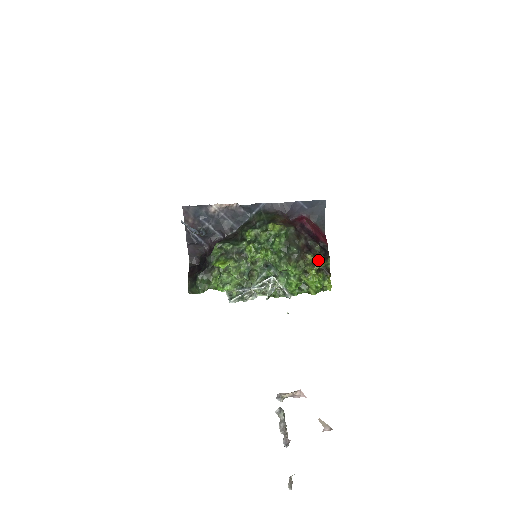
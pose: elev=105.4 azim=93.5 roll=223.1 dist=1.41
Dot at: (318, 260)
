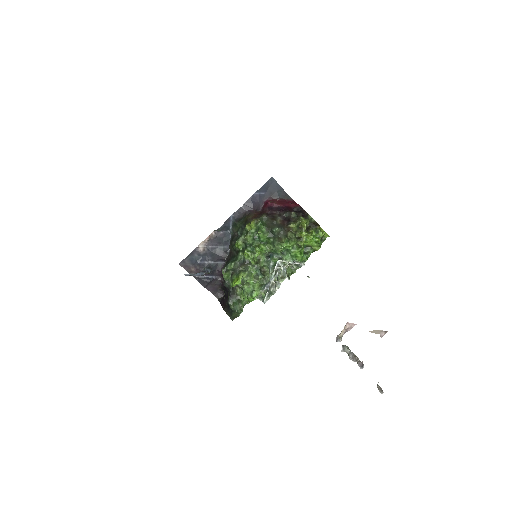
Dot at: (300, 223)
